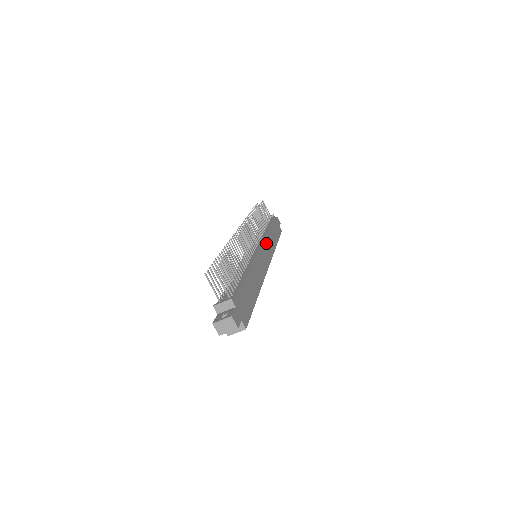
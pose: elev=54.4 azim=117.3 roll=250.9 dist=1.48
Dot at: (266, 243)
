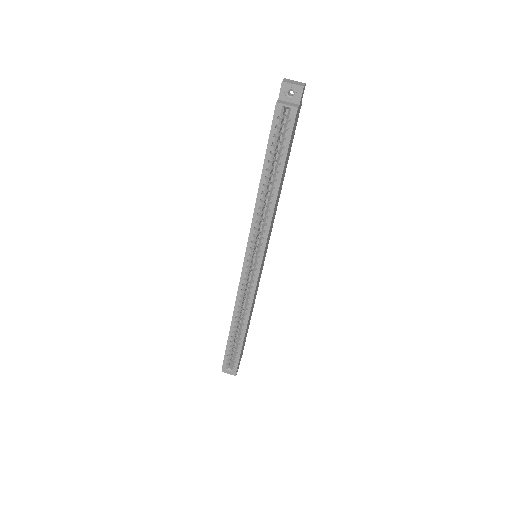
Dot at: (258, 285)
